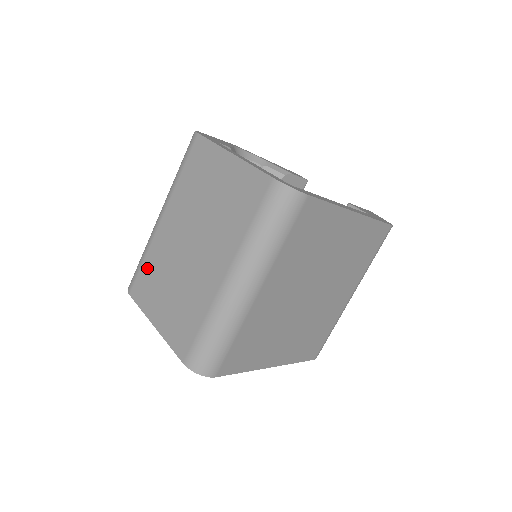
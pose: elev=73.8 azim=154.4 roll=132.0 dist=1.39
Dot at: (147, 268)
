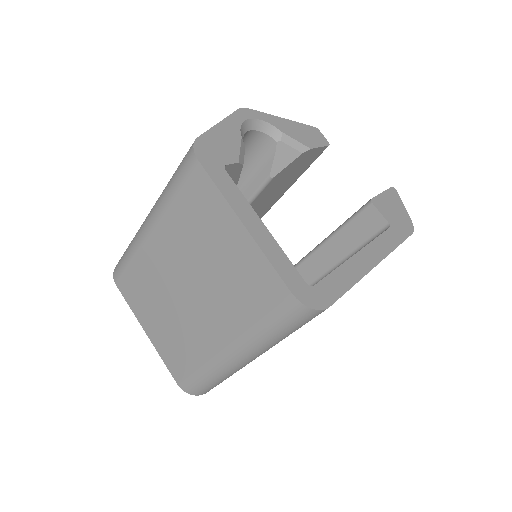
Dot at: (135, 274)
